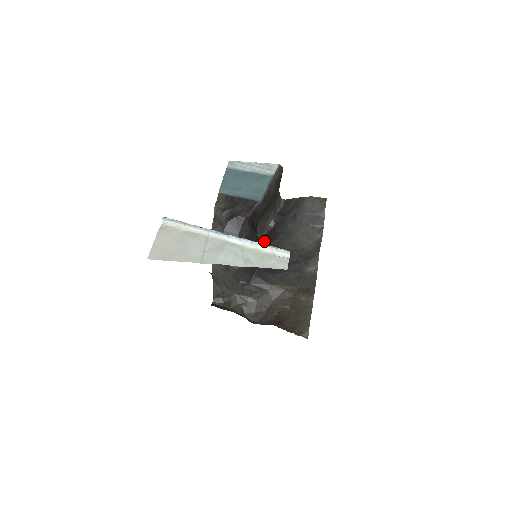
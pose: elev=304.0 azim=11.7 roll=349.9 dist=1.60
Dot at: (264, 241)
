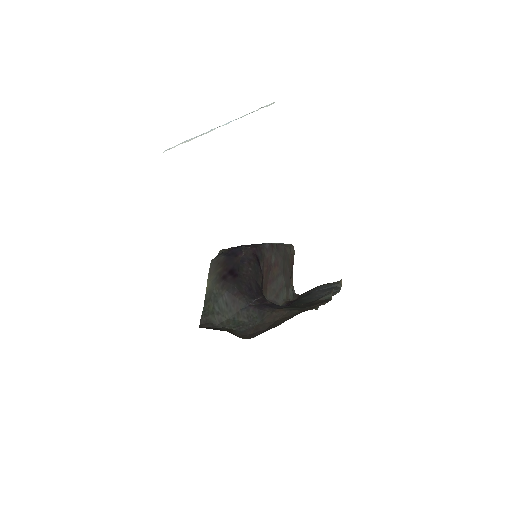
Dot at: occluded
